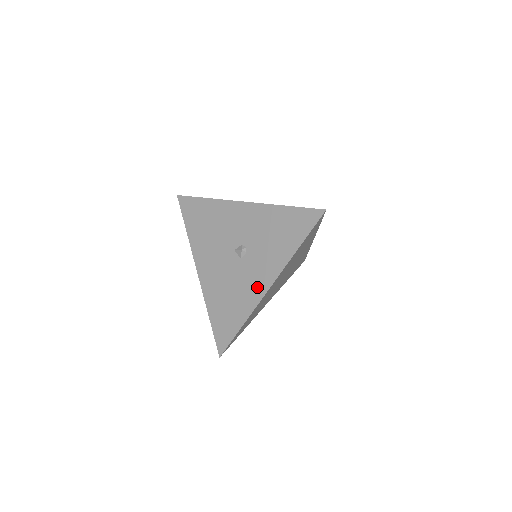
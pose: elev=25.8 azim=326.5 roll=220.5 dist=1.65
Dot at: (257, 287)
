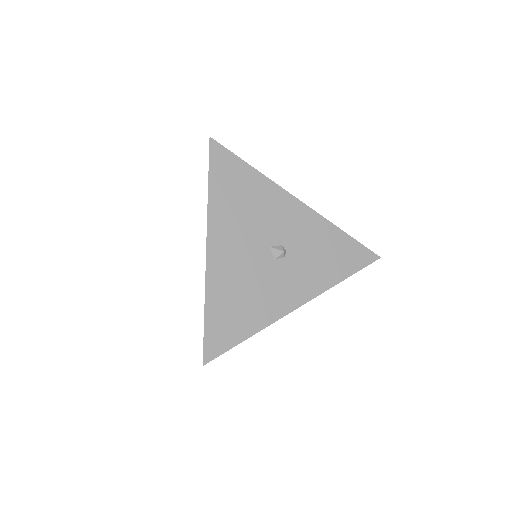
Dot at: (285, 300)
